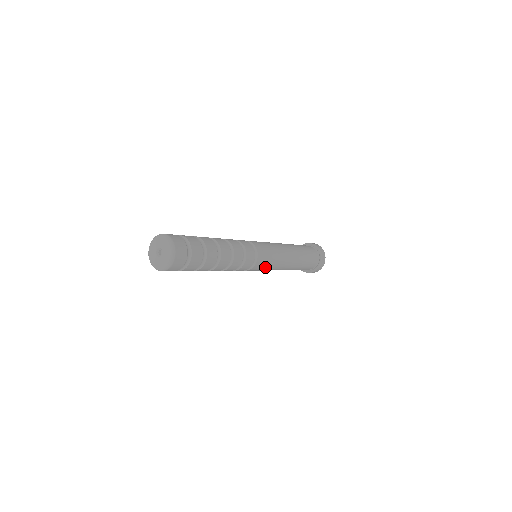
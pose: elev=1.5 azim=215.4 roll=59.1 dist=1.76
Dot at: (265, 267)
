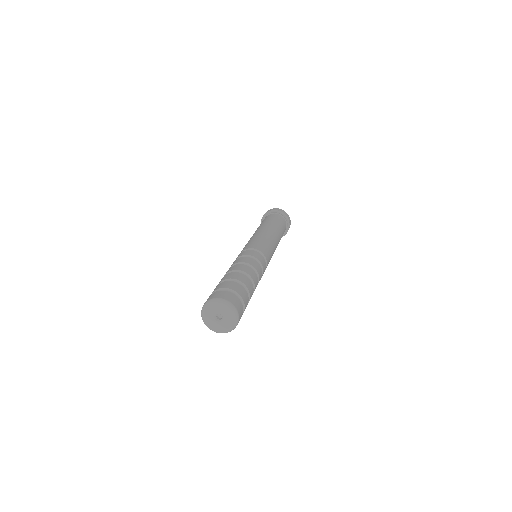
Dot at: occluded
